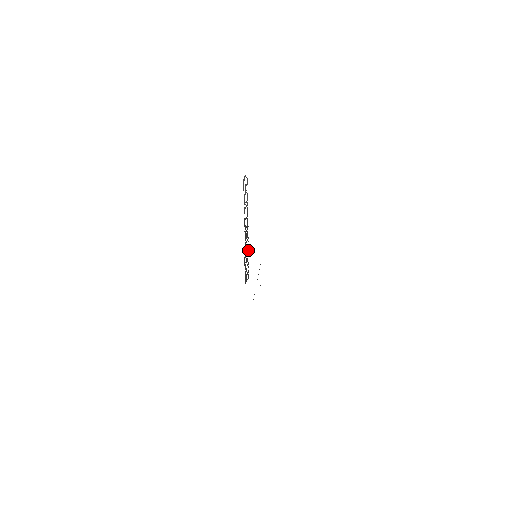
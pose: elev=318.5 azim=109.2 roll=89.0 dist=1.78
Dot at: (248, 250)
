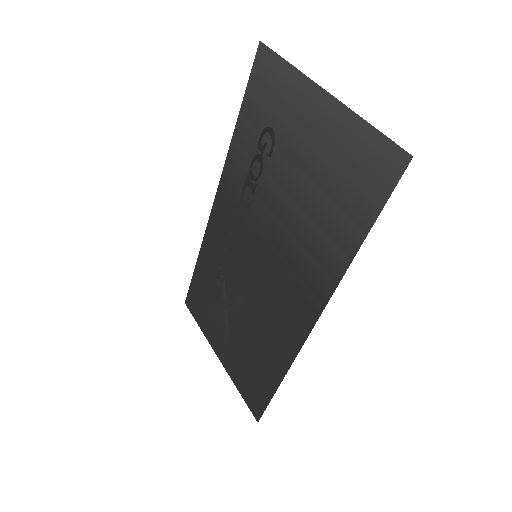
Dot at: (222, 253)
